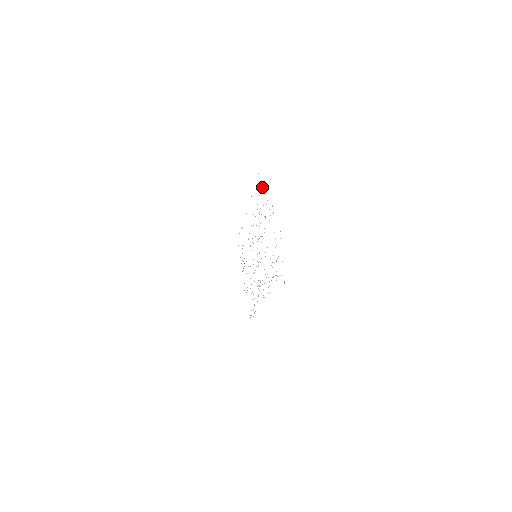
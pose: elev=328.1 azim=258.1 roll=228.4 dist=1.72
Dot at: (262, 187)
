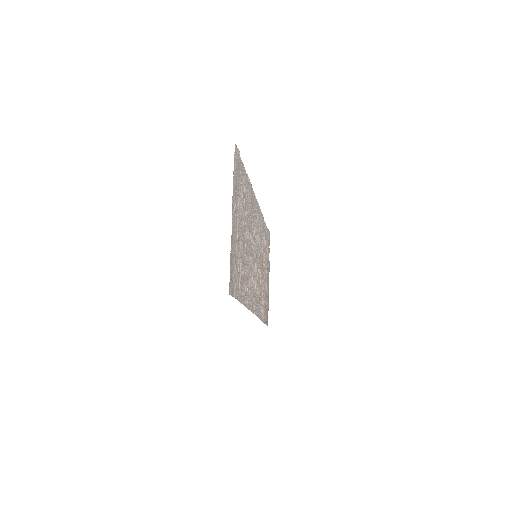
Dot at: (243, 183)
